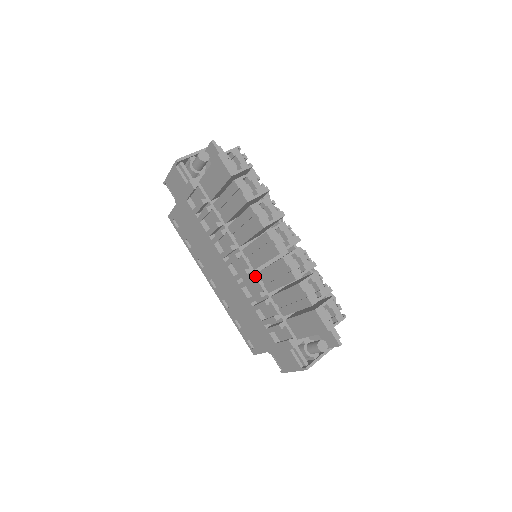
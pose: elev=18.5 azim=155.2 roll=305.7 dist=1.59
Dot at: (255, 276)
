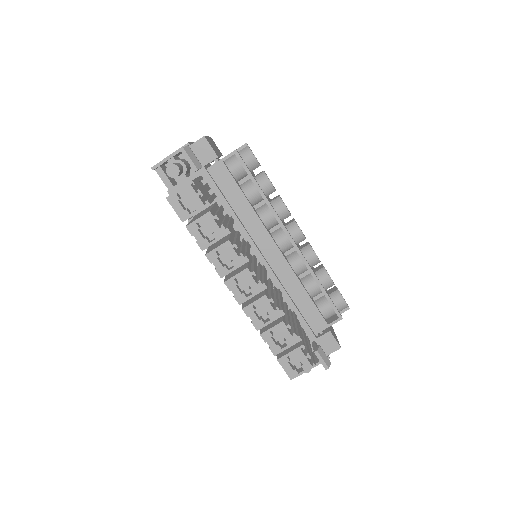
Dot at: occluded
